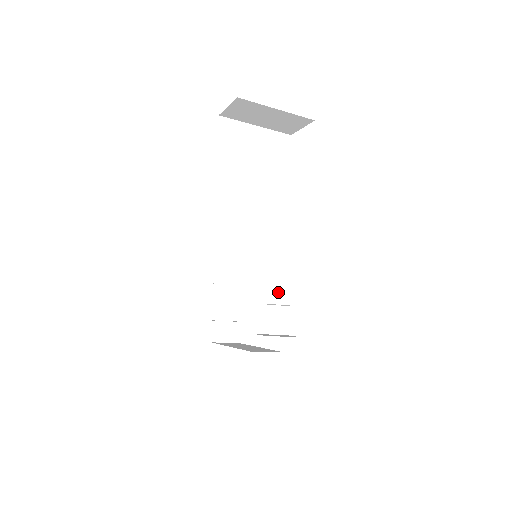
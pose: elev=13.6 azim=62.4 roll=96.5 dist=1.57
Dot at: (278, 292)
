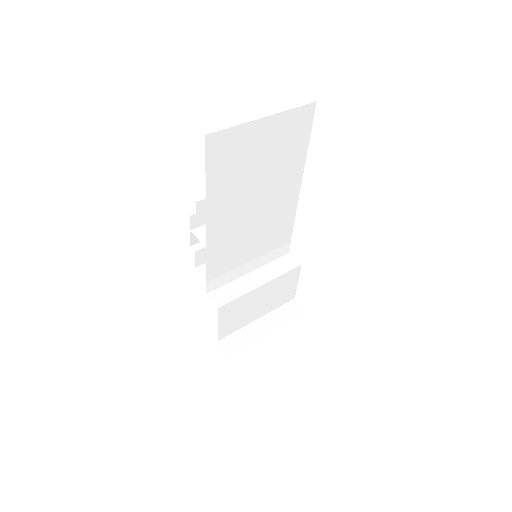
Dot at: (282, 297)
